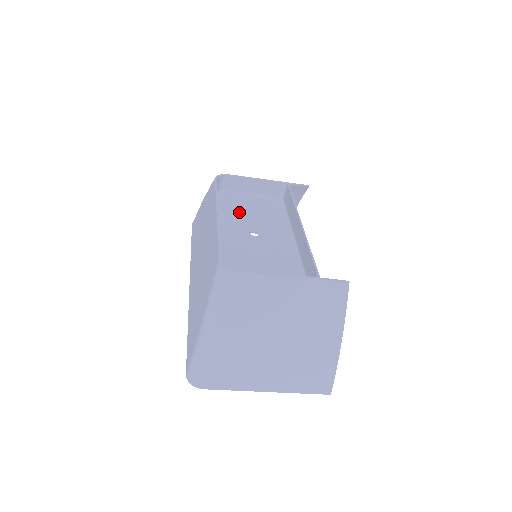
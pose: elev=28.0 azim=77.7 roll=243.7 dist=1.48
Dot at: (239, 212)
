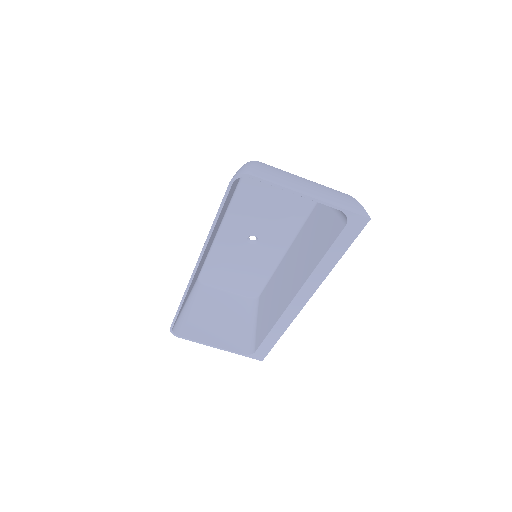
Dot at: (232, 256)
